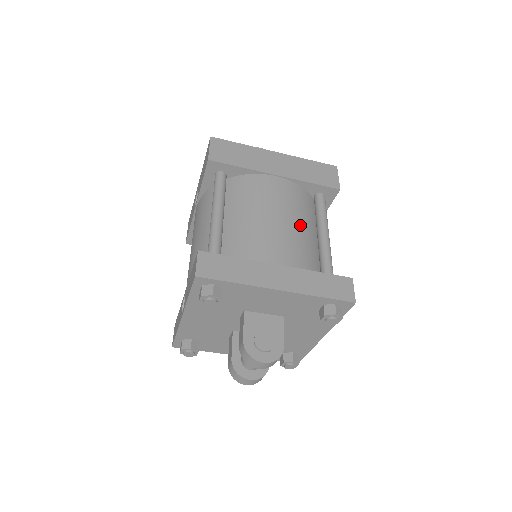
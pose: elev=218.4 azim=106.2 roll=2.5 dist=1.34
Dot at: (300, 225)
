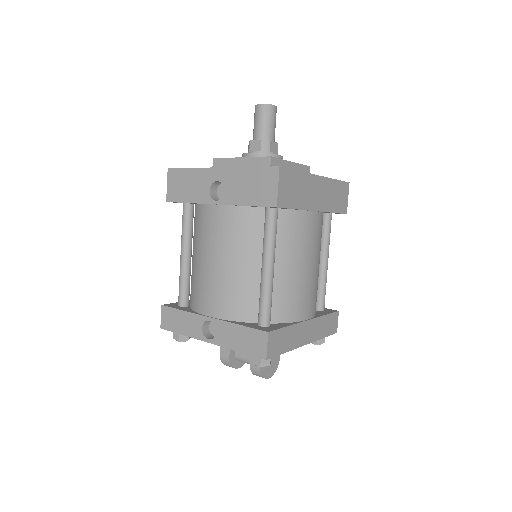
Dot at: occluded
